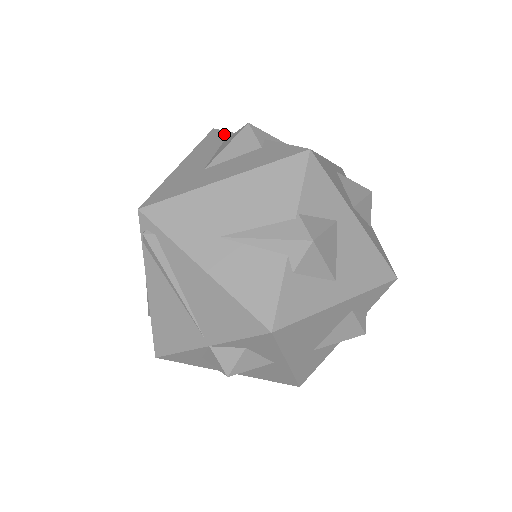
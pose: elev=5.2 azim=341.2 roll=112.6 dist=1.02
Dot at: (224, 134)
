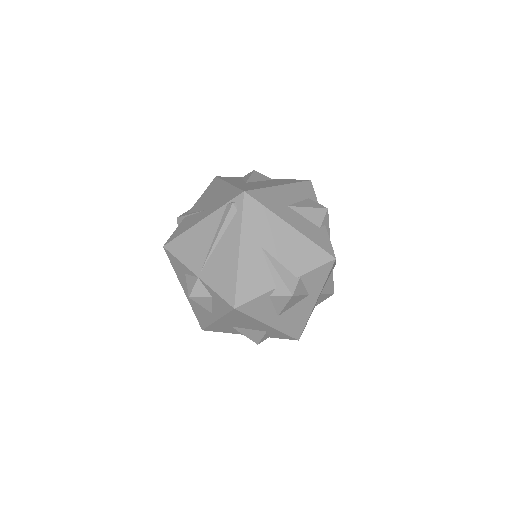
Dot at: (312, 193)
